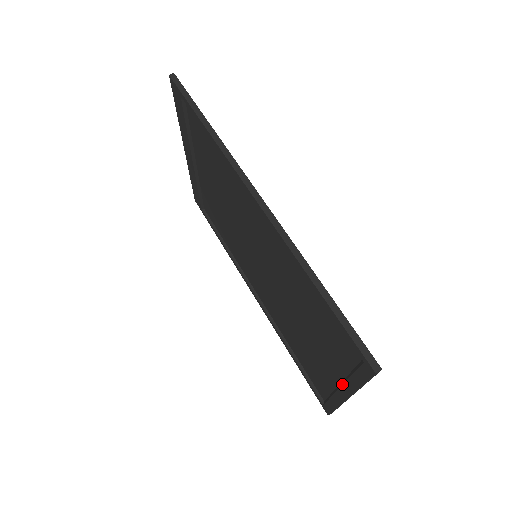
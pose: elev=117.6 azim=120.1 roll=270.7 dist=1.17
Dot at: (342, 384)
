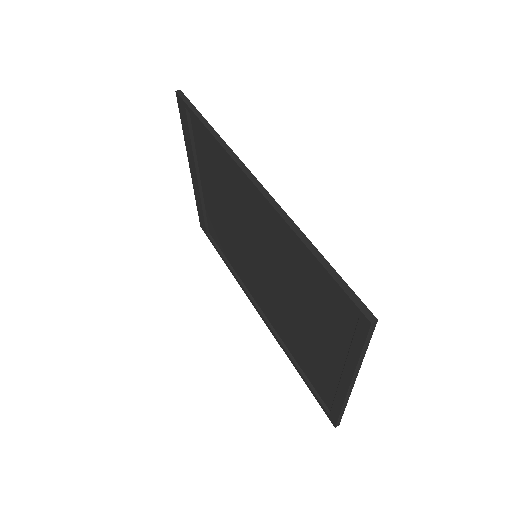
Dot at: occluded
